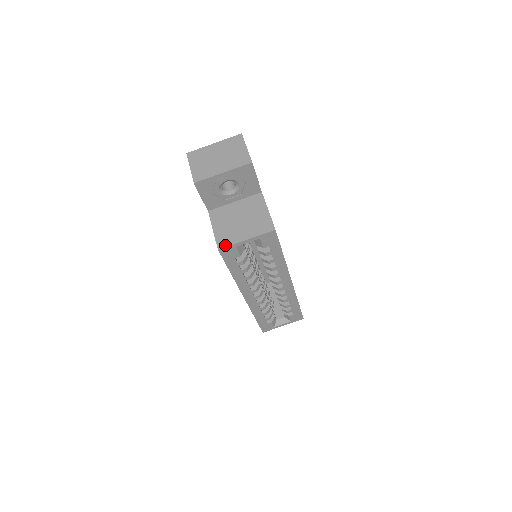
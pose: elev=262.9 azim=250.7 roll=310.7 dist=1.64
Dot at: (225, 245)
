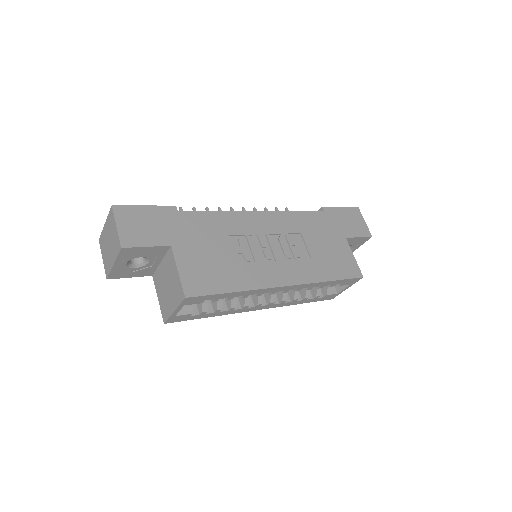
Dot at: (166, 318)
